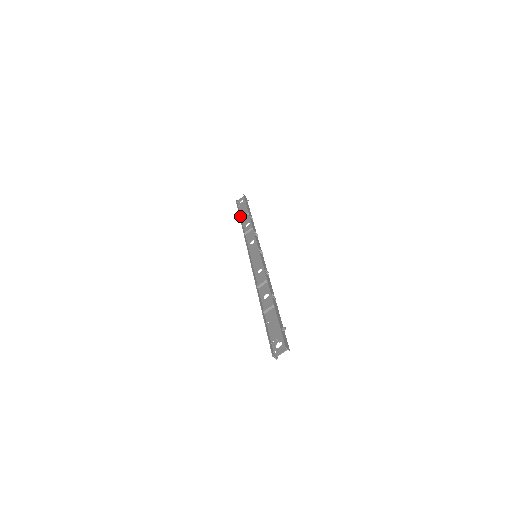
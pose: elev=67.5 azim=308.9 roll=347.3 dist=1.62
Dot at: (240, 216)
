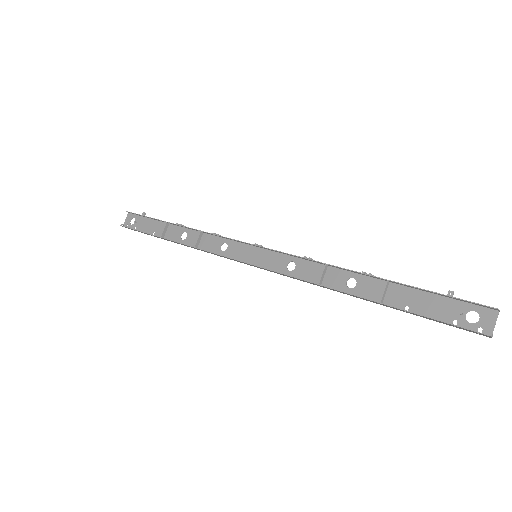
Dot at: (155, 236)
